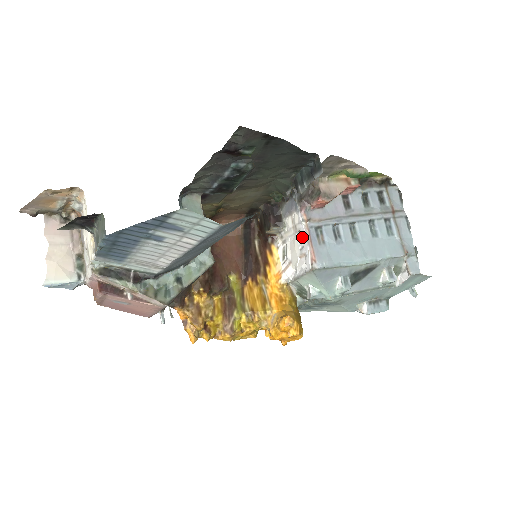
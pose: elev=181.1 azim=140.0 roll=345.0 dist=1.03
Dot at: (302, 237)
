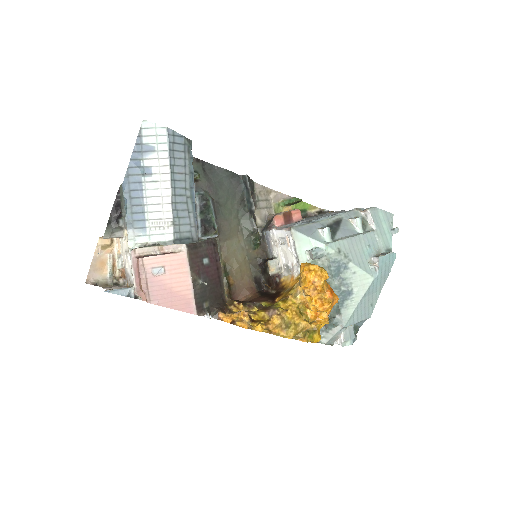
Dot at: (280, 236)
